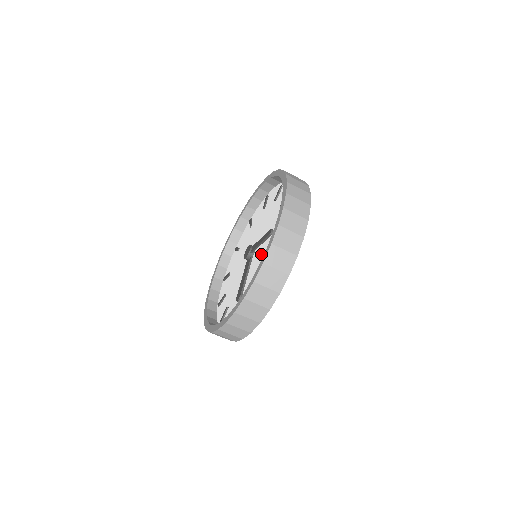
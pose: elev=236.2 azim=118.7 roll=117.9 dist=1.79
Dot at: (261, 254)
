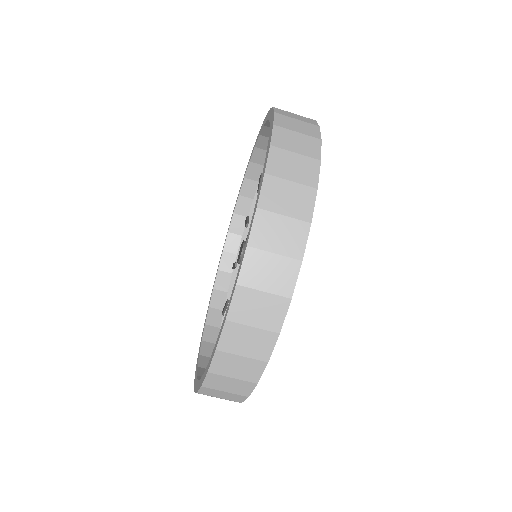
Dot at: occluded
